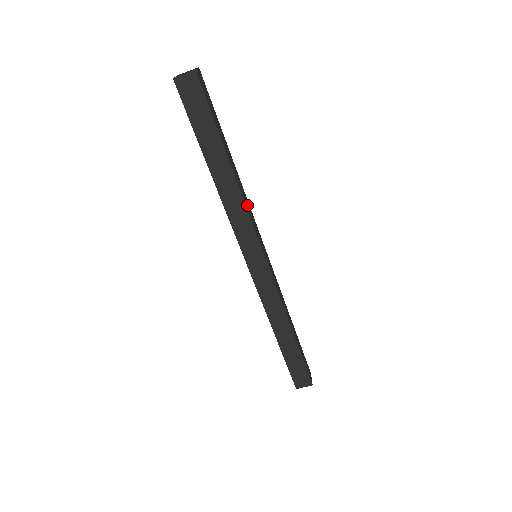
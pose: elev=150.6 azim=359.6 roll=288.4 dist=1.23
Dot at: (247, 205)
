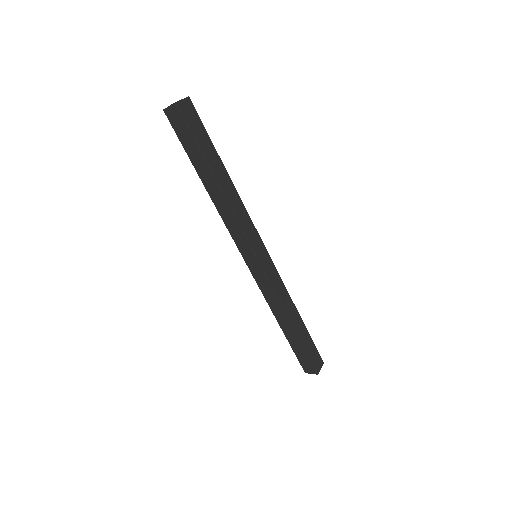
Dot at: (240, 214)
